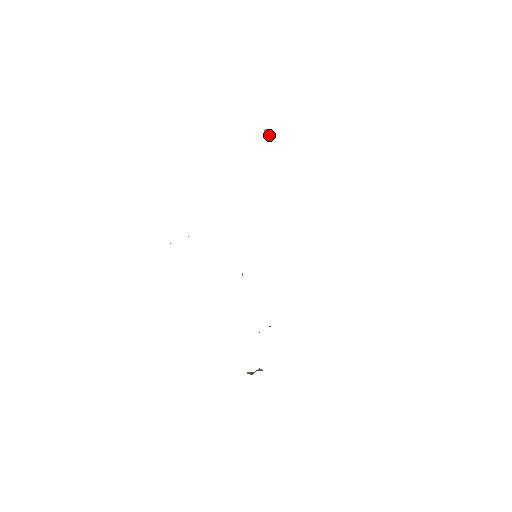
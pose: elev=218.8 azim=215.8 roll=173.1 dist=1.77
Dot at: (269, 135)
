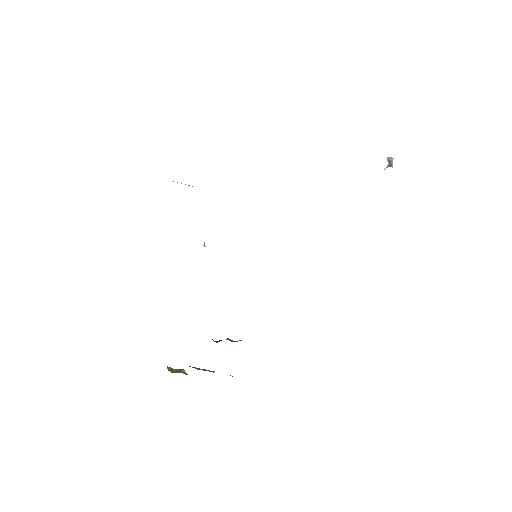
Dot at: occluded
